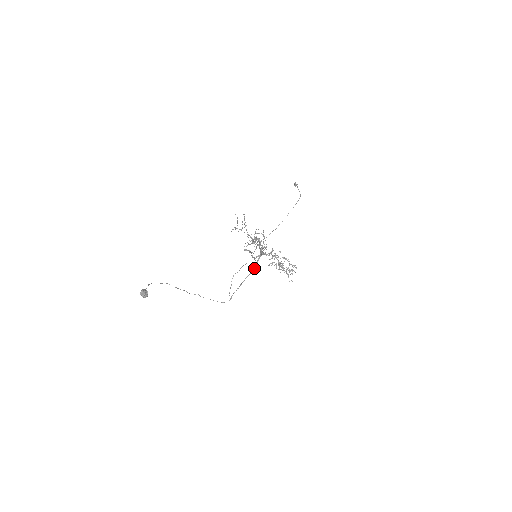
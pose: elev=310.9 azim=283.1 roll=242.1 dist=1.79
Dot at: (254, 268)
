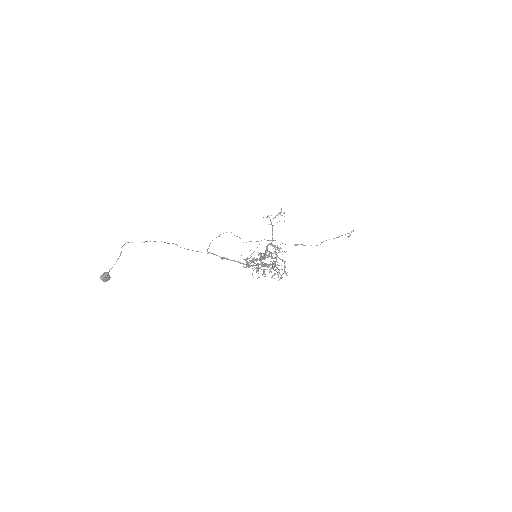
Dot at: occluded
